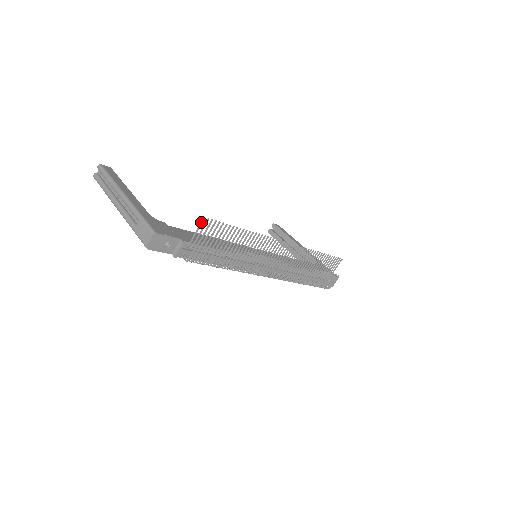
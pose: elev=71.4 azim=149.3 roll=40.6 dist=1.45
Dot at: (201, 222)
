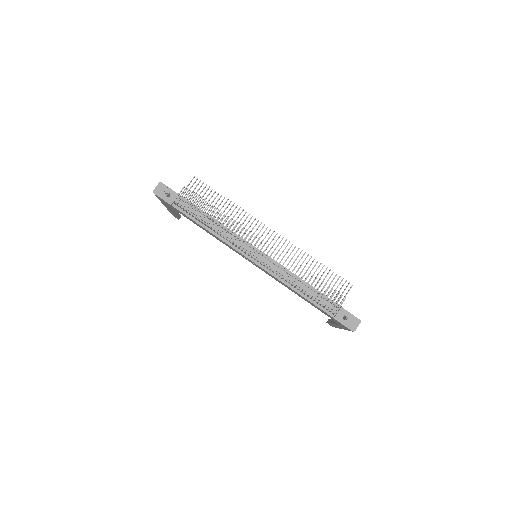
Dot at: (192, 179)
